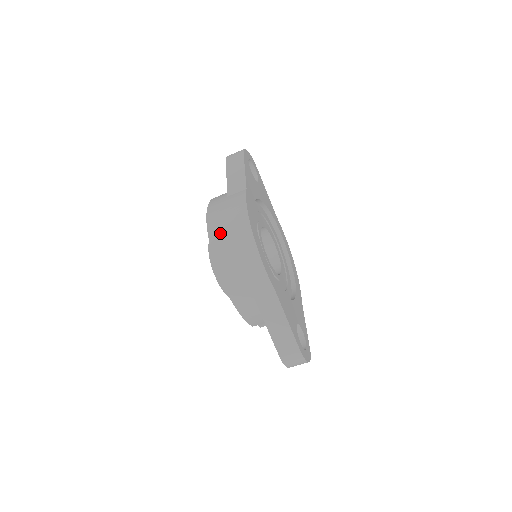
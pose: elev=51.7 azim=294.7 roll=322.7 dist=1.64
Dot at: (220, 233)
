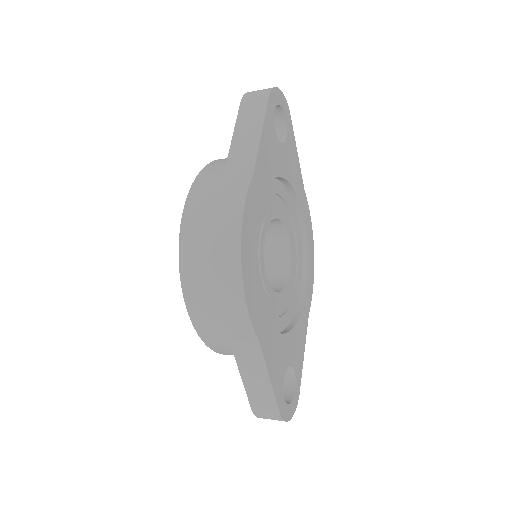
Dot at: (196, 243)
